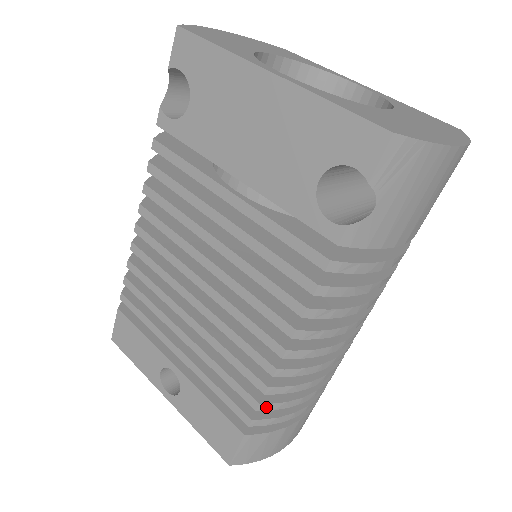
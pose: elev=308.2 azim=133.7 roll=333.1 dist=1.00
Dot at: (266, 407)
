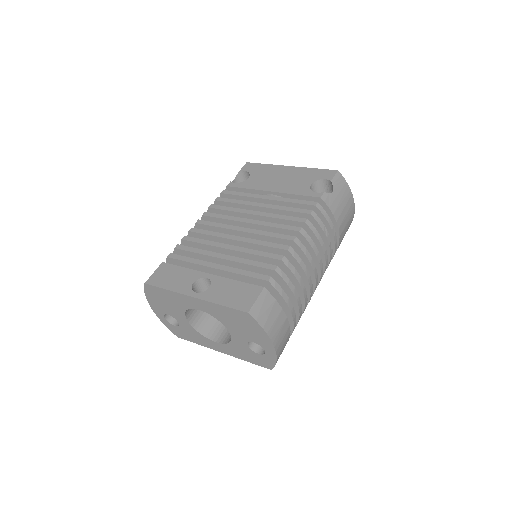
Dot at: (280, 272)
